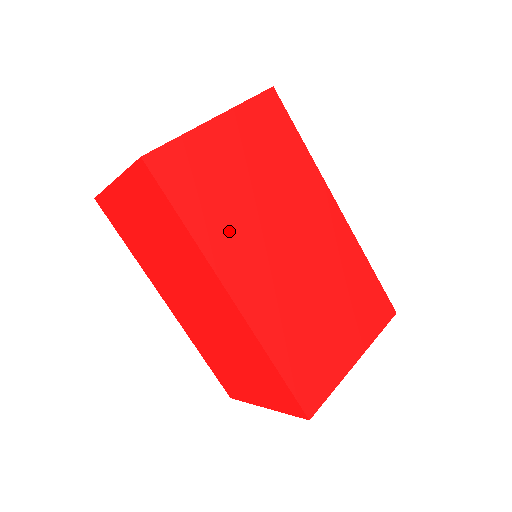
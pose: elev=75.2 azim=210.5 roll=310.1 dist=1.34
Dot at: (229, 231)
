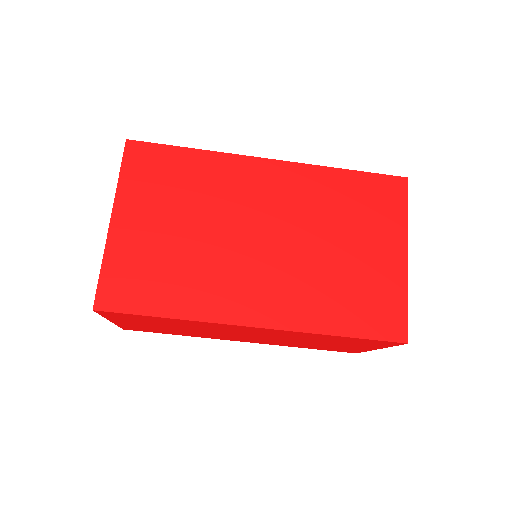
Dot at: (203, 284)
